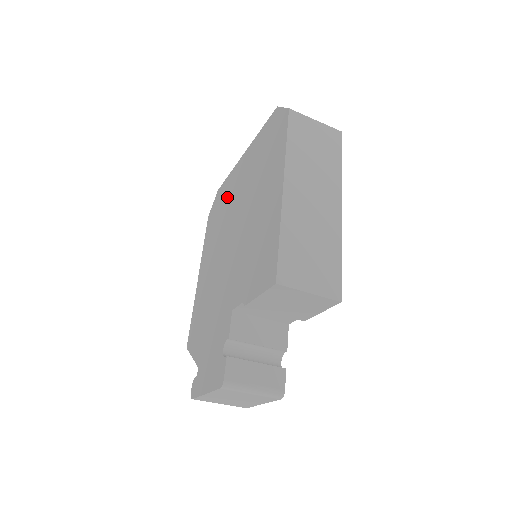
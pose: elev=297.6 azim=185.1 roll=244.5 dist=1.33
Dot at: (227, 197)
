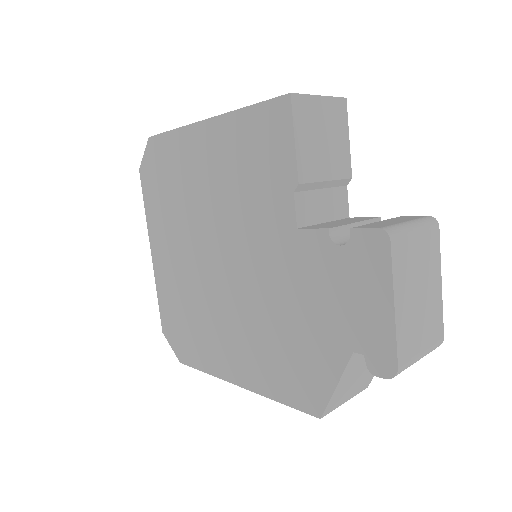
Dot at: (176, 294)
